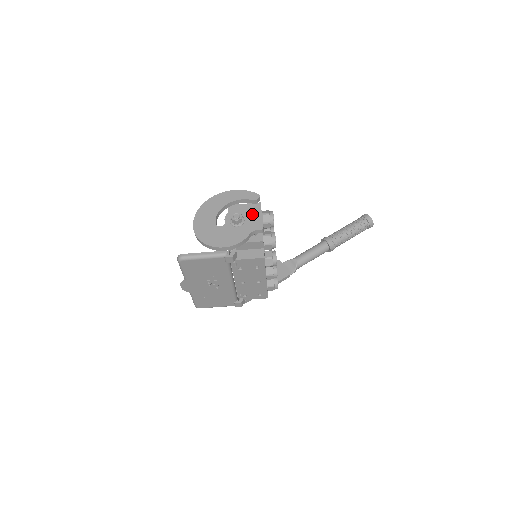
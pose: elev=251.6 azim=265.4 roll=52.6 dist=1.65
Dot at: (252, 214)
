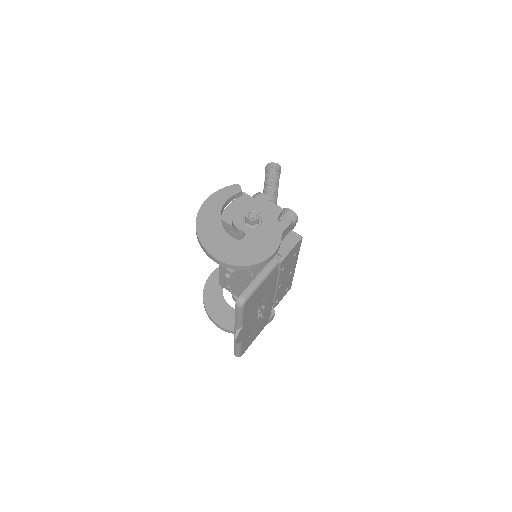
Dot at: (256, 205)
